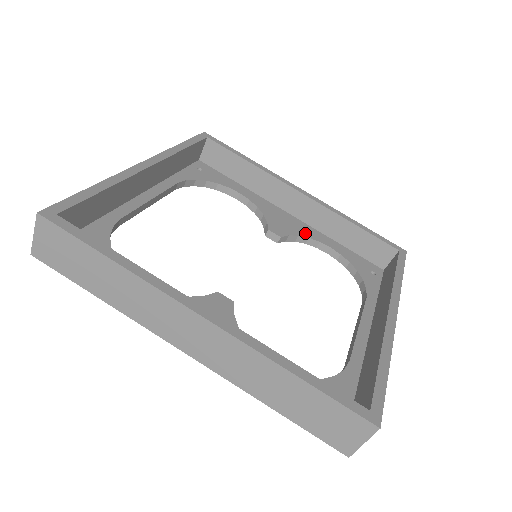
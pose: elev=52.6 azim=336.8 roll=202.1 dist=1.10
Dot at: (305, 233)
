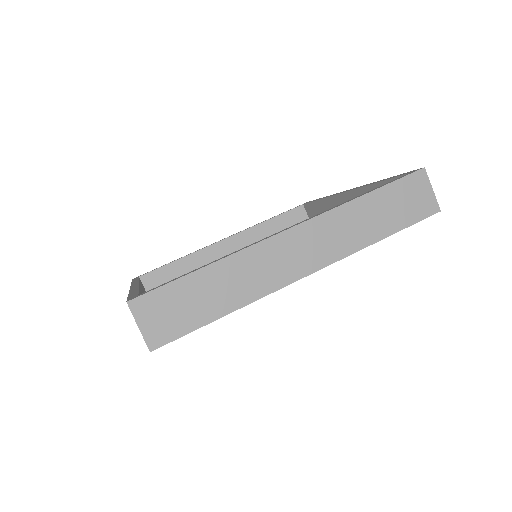
Dot at: occluded
